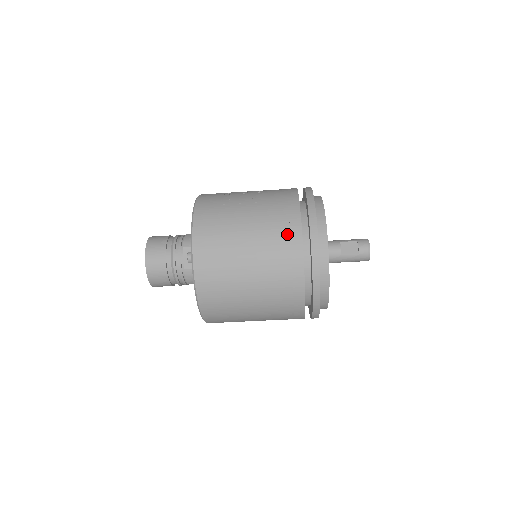
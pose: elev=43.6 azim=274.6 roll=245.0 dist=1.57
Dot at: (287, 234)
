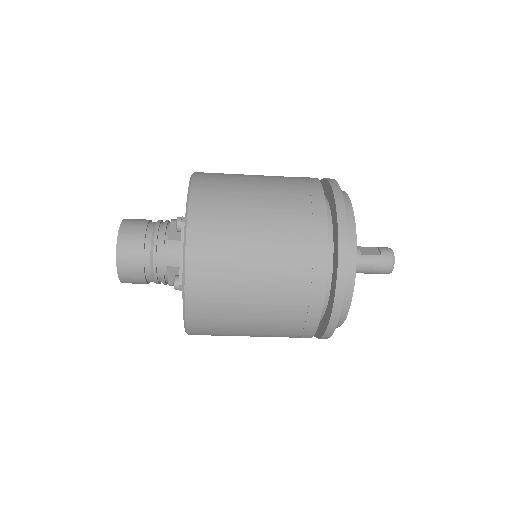
Dot at: (305, 185)
